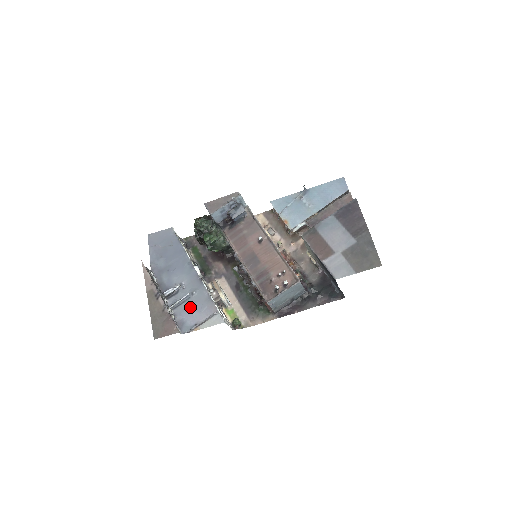
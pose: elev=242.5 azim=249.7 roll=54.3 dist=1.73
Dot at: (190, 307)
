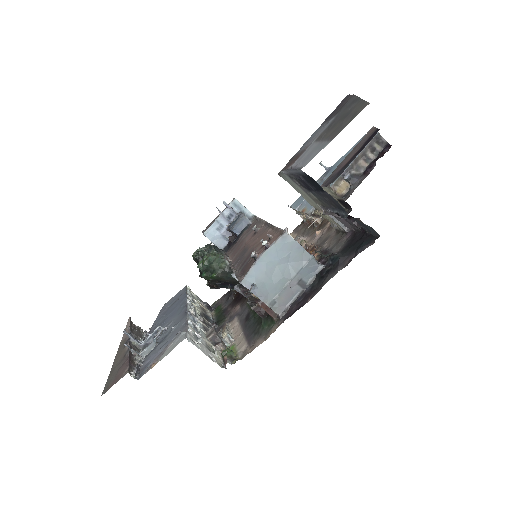
Dot at: (162, 345)
